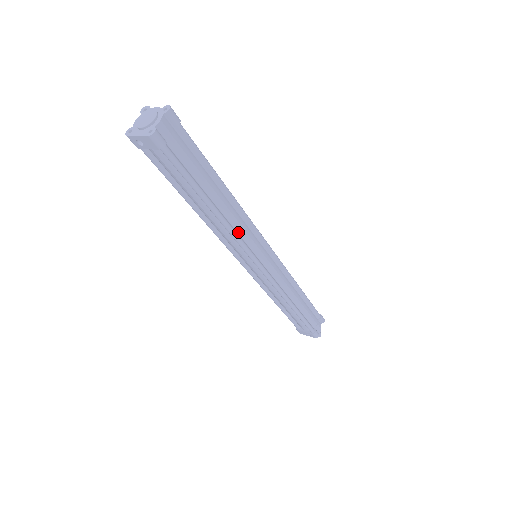
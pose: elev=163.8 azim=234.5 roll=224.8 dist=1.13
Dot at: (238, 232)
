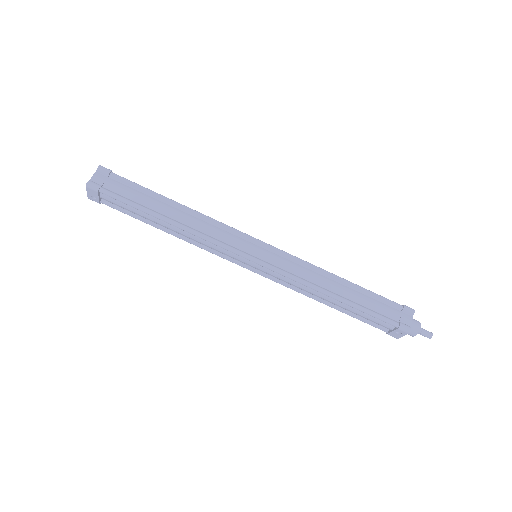
Dot at: (208, 234)
